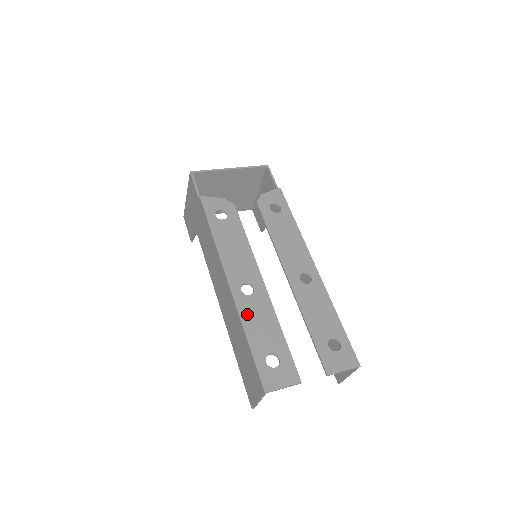
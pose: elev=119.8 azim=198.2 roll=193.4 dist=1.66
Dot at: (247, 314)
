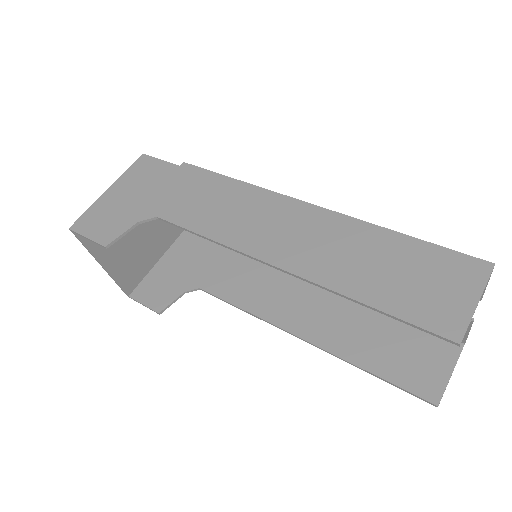
Dot at: occluded
